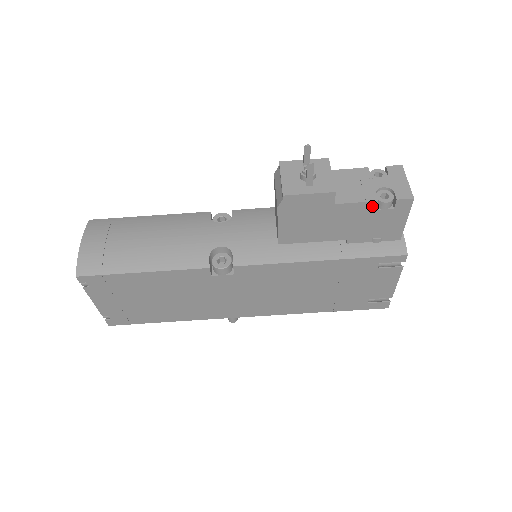
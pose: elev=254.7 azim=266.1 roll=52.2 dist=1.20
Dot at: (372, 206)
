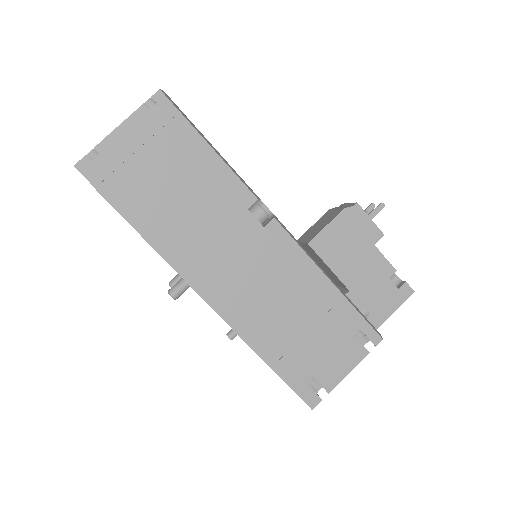
Dot at: (390, 272)
